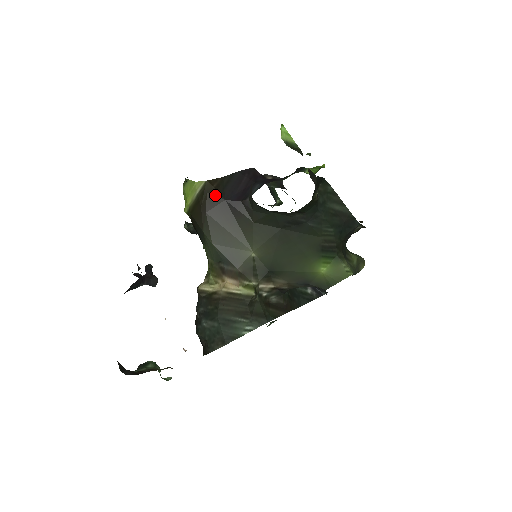
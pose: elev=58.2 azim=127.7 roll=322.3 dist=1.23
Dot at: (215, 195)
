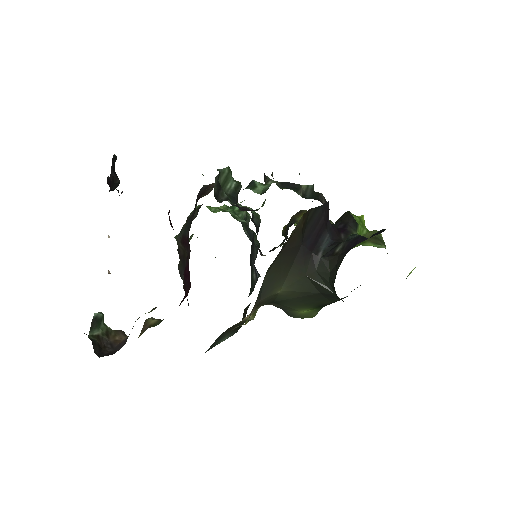
Dot at: (299, 236)
